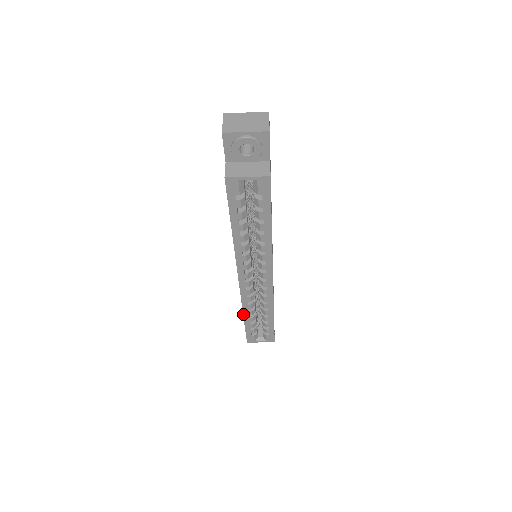
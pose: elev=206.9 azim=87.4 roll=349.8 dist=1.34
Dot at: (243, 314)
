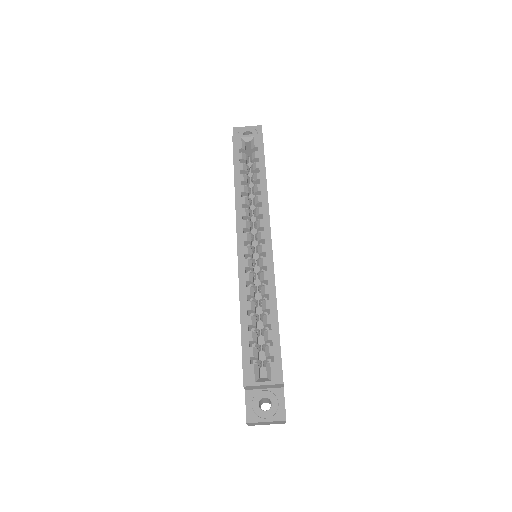
Dot at: (240, 308)
